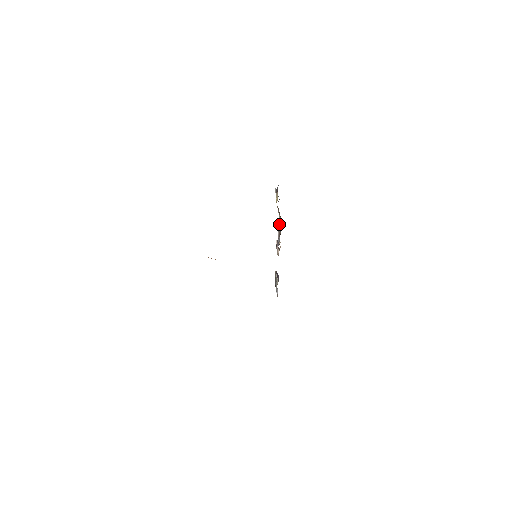
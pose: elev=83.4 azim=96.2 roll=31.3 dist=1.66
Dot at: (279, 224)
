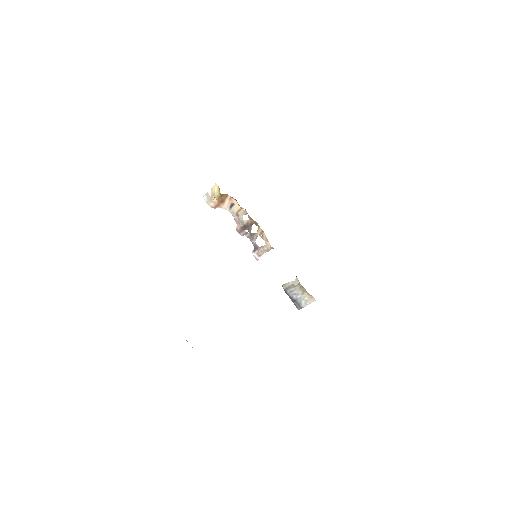
Dot at: (240, 214)
